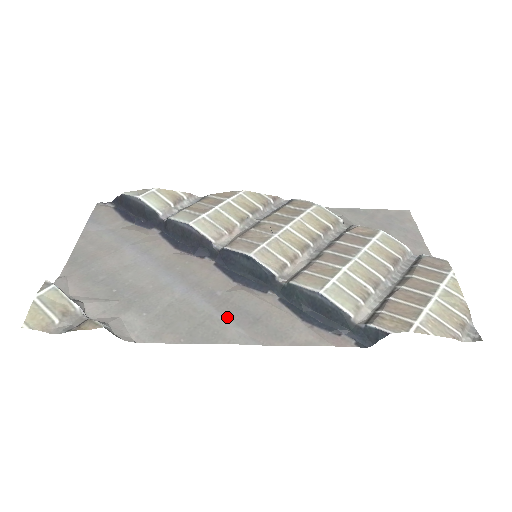
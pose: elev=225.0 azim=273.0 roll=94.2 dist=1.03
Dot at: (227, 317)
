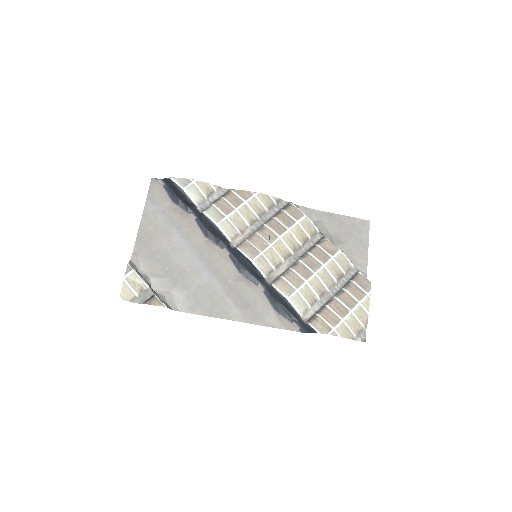
Dot at: (232, 301)
